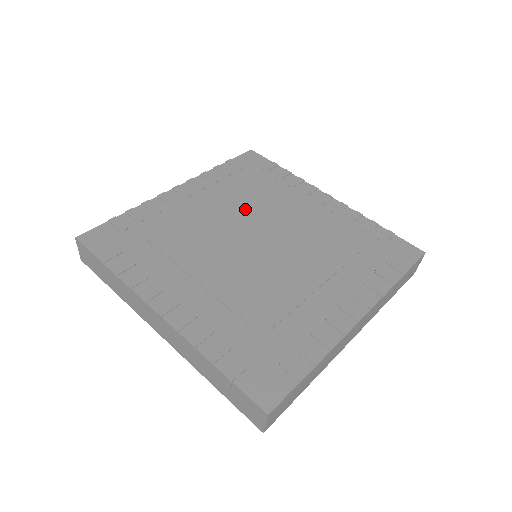
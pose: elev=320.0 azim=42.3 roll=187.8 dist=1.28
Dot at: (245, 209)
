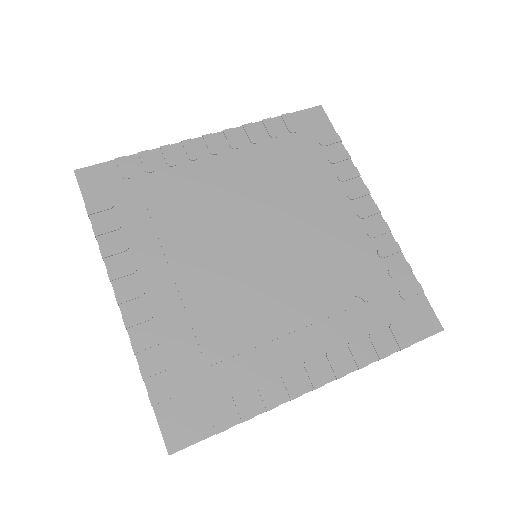
Dot at: (269, 194)
